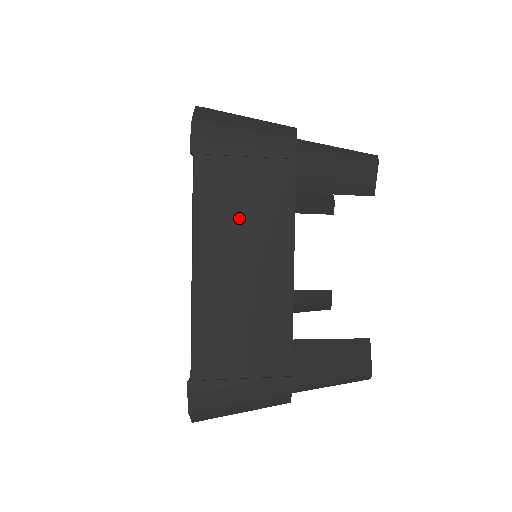
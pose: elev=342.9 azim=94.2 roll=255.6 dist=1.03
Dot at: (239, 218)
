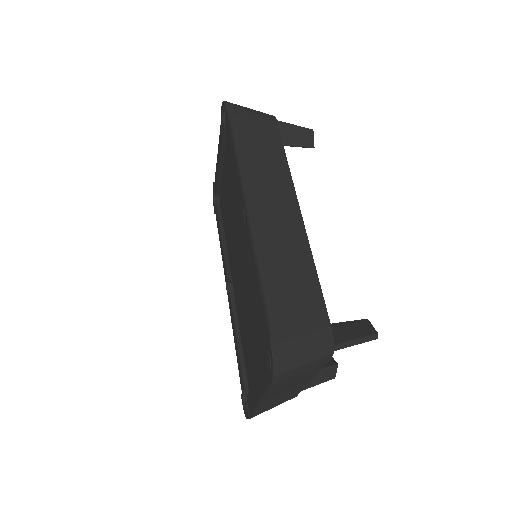
Dot at: (289, 385)
